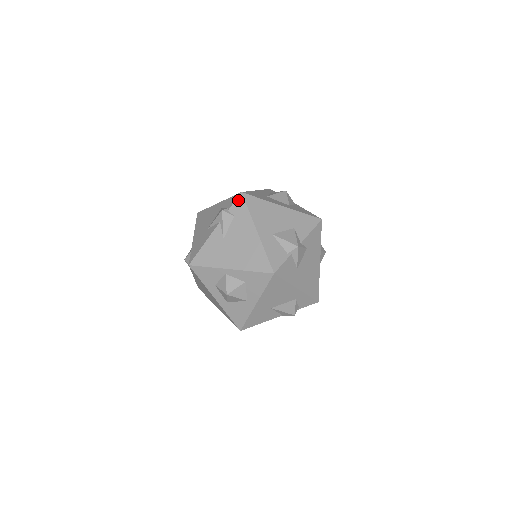
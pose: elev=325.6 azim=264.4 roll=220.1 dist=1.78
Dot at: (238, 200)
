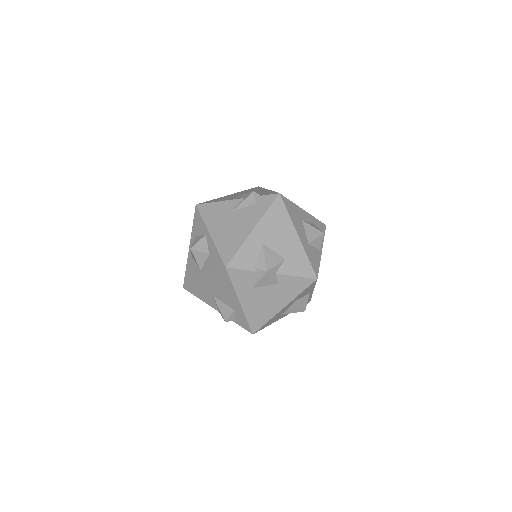
Dot at: (271, 196)
